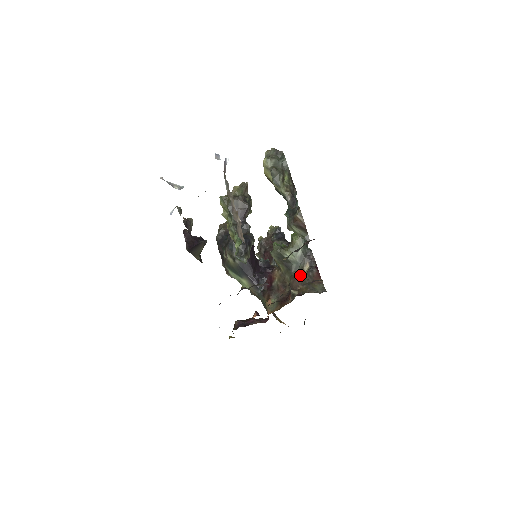
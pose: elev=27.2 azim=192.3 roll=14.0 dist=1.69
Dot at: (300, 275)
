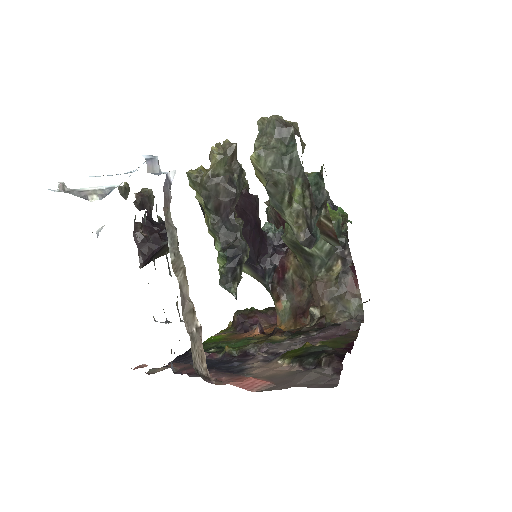
Dot at: (326, 279)
